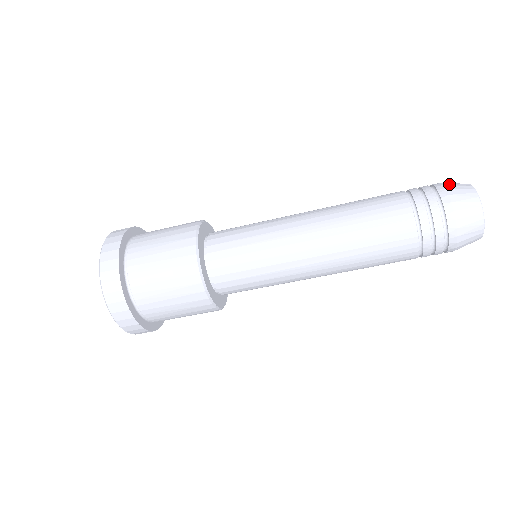
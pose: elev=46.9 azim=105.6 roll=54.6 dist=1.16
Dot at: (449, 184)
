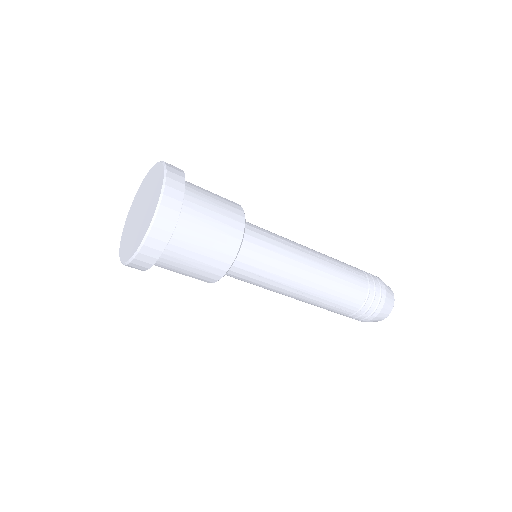
Dot at: occluded
